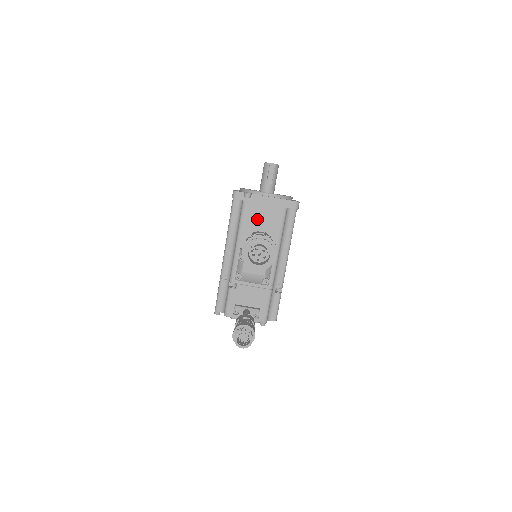
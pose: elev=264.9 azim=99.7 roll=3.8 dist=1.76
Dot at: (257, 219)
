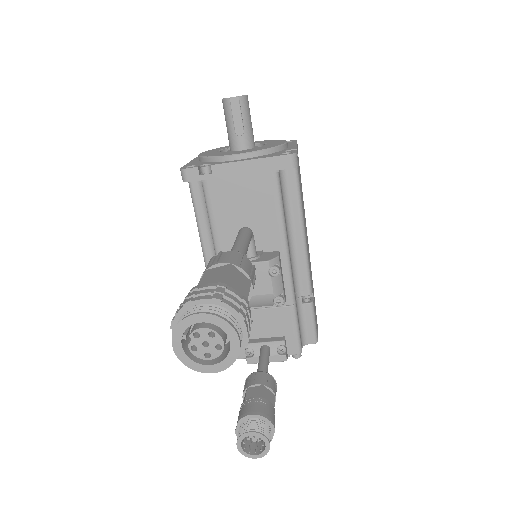
Dot at: (234, 204)
